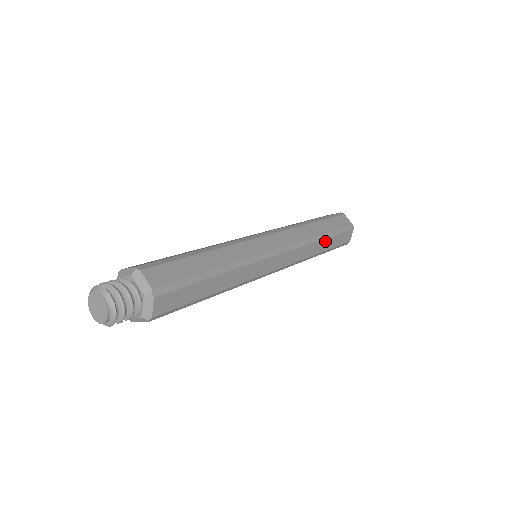
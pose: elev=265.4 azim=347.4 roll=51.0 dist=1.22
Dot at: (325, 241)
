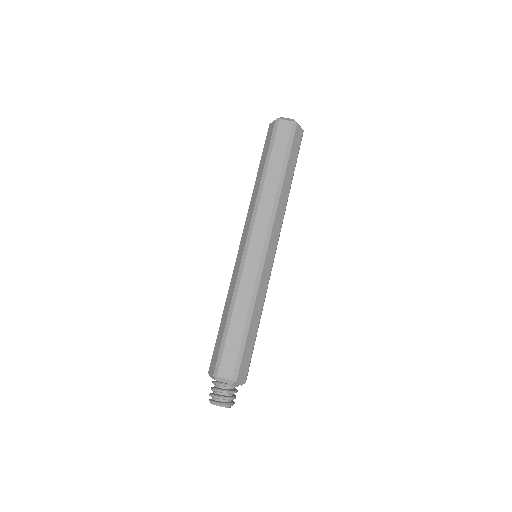
Dot at: (286, 177)
